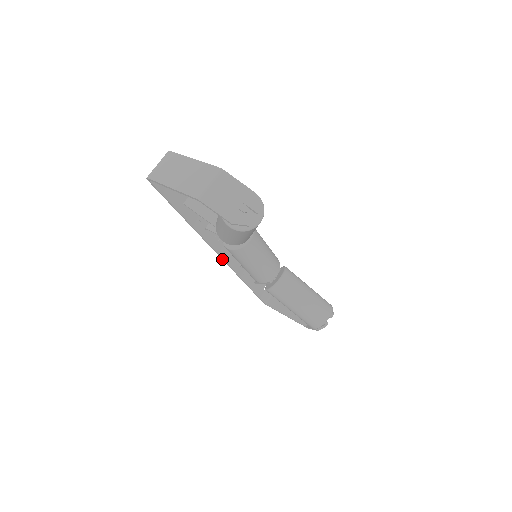
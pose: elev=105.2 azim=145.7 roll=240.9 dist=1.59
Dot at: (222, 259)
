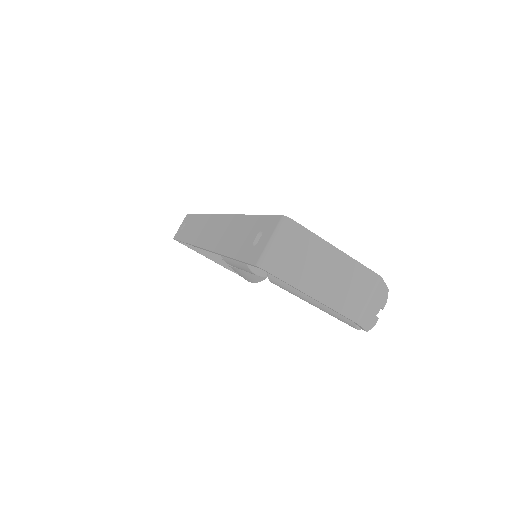
Dot at: occluded
